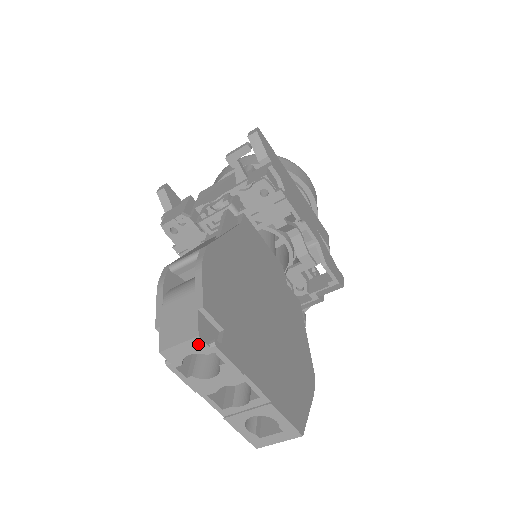
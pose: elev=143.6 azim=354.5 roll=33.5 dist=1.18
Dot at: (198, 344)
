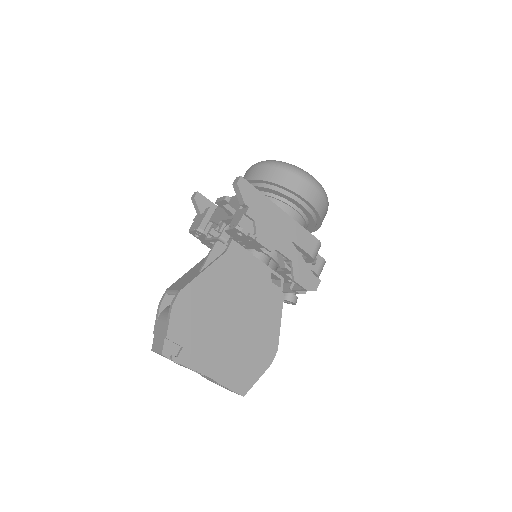
Dot at: (164, 356)
